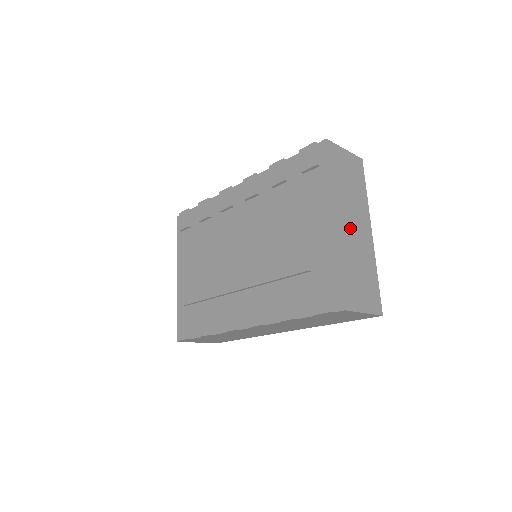
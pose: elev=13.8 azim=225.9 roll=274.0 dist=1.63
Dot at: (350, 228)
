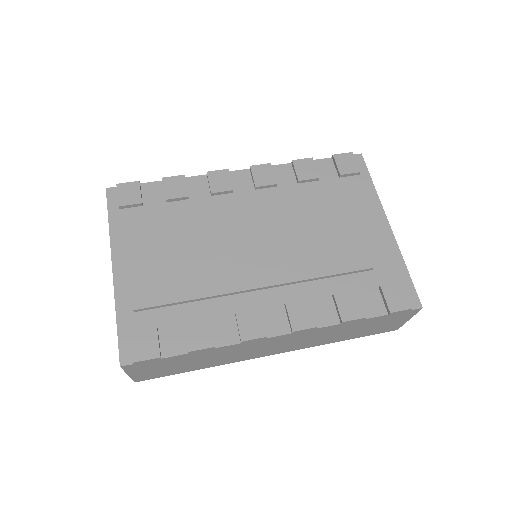
Dot at: occluded
